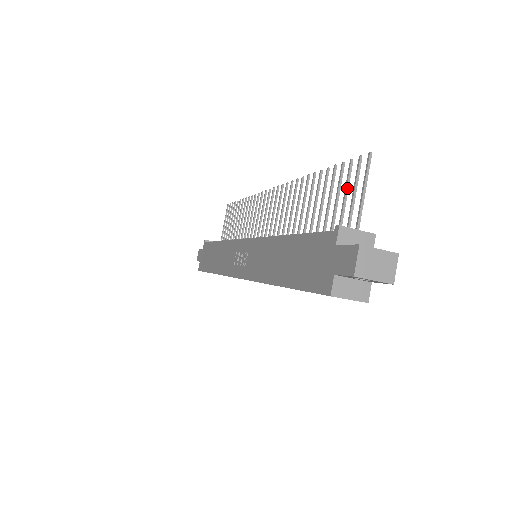
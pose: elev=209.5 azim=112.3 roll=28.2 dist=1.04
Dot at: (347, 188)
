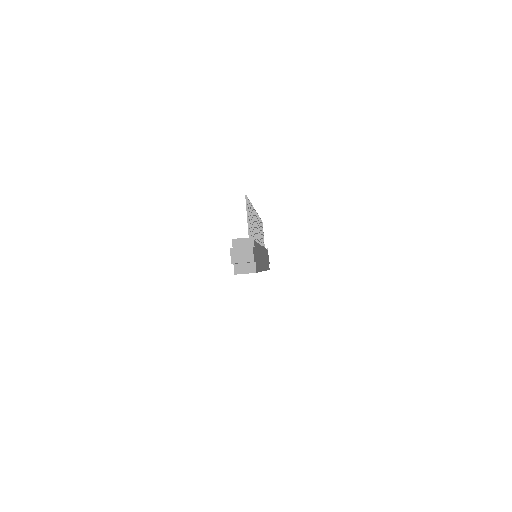
Dot at: (249, 214)
